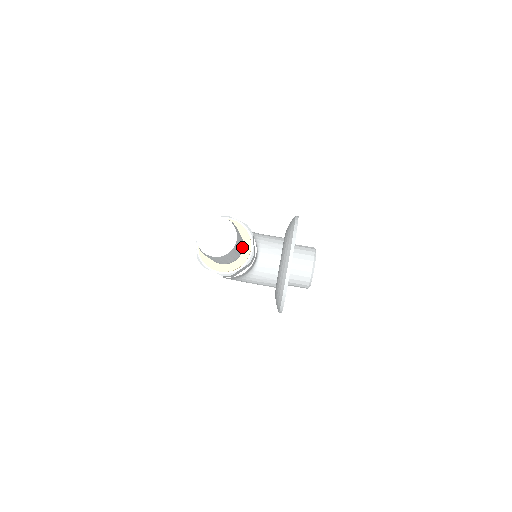
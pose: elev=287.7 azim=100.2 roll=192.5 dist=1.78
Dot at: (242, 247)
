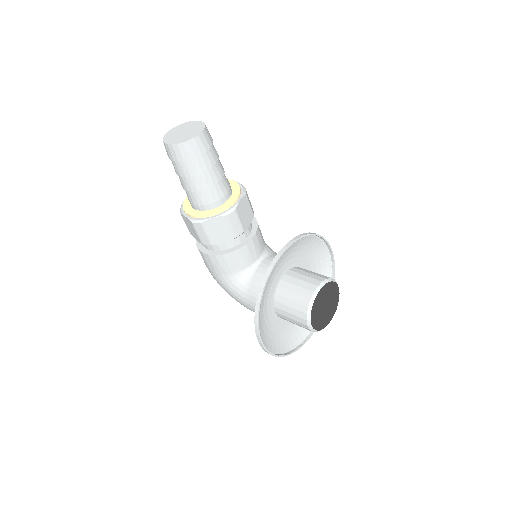
Dot at: (223, 192)
